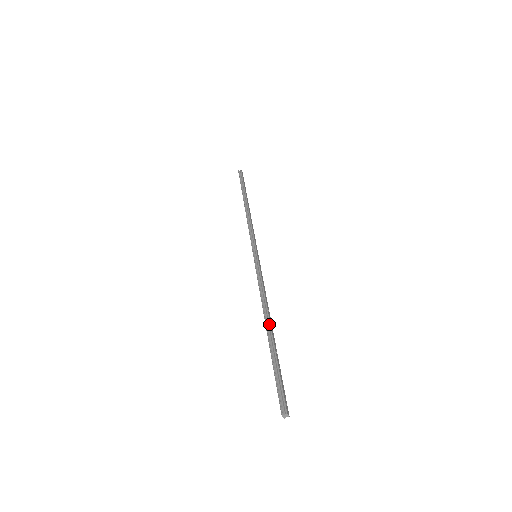
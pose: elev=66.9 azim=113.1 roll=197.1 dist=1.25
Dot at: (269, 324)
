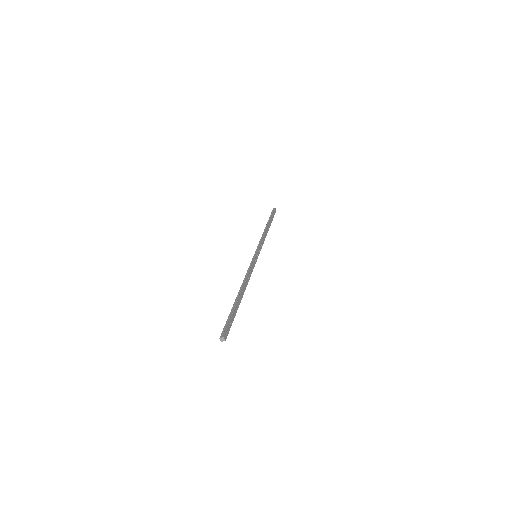
Dot at: (241, 291)
